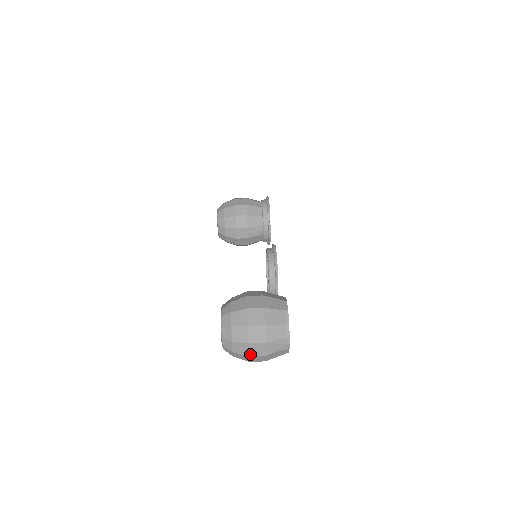
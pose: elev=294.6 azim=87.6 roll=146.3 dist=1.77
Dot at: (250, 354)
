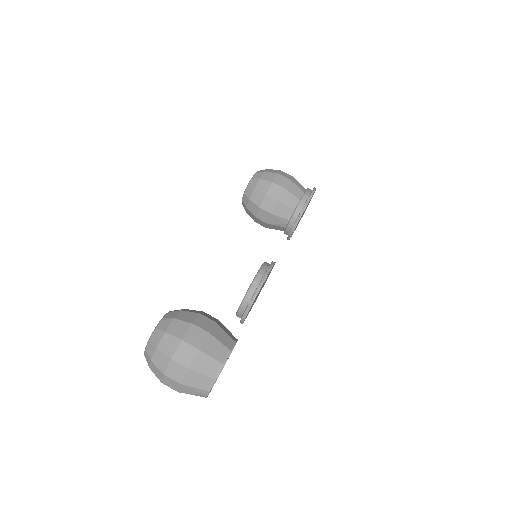
Dot at: (163, 382)
